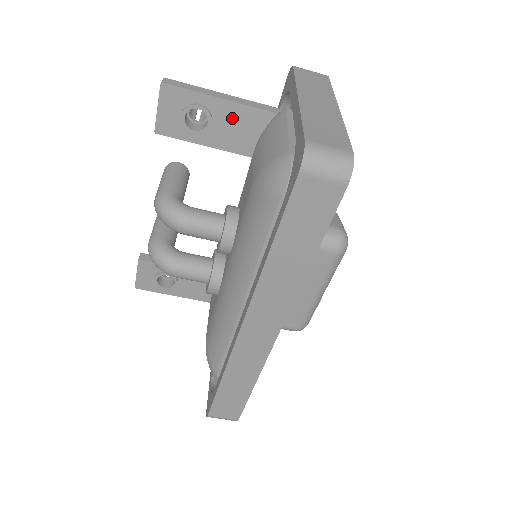
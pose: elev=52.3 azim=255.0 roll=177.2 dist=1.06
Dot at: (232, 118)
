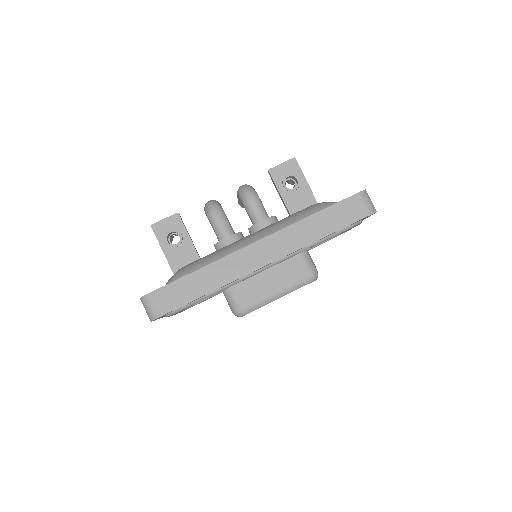
Dot at: (305, 197)
